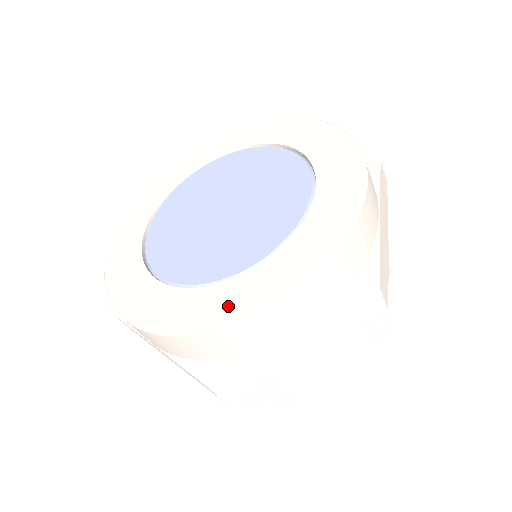
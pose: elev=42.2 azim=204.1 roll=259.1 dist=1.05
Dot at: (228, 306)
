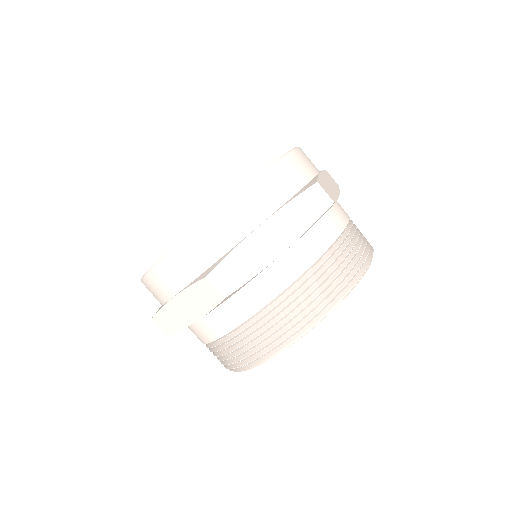
Dot at: occluded
